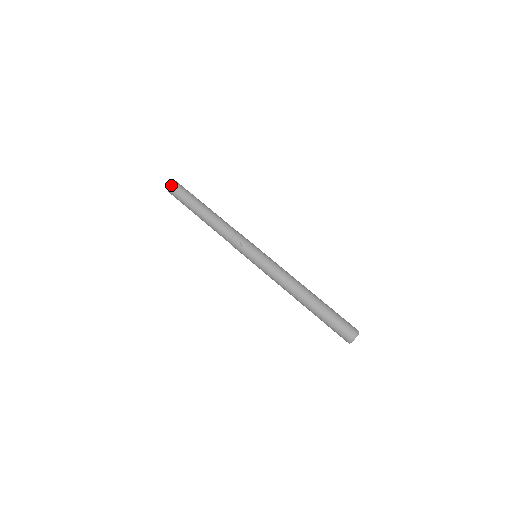
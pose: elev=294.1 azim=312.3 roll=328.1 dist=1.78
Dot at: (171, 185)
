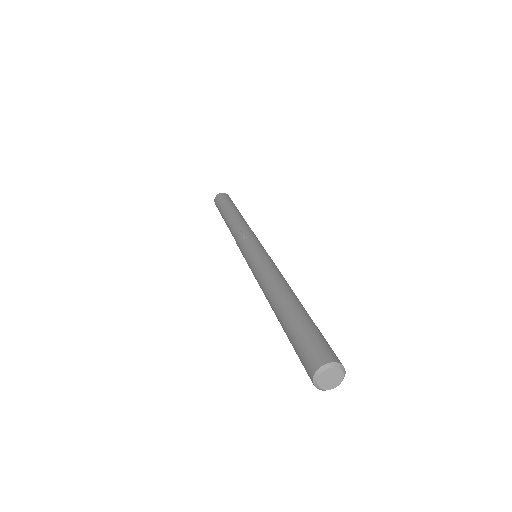
Dot at: (221, 193)
